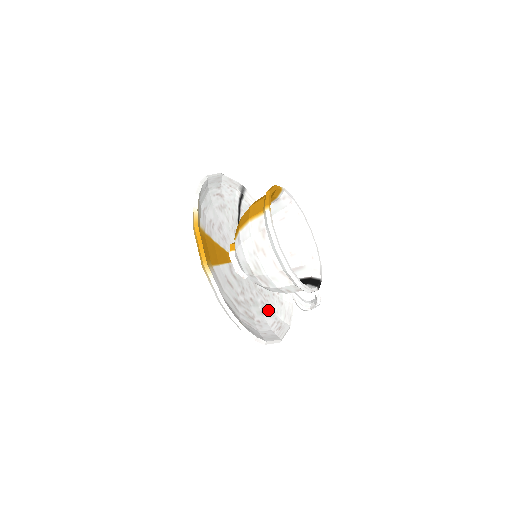
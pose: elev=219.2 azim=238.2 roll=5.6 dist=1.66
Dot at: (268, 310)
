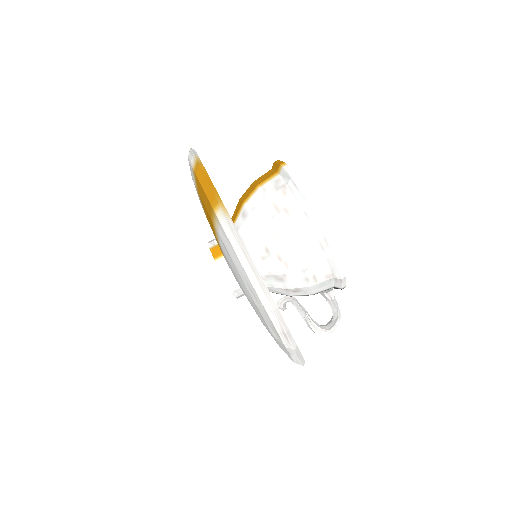
Dot at: occluded
